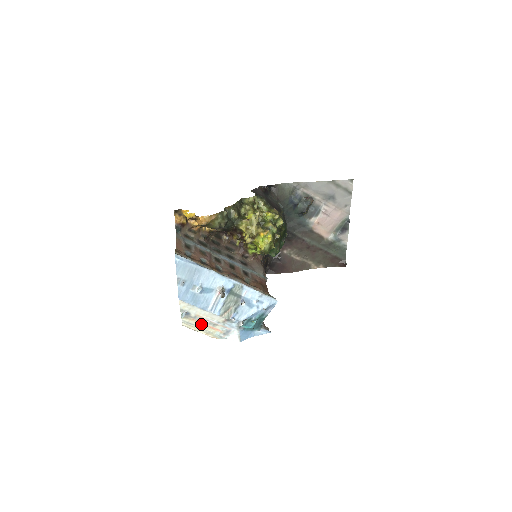
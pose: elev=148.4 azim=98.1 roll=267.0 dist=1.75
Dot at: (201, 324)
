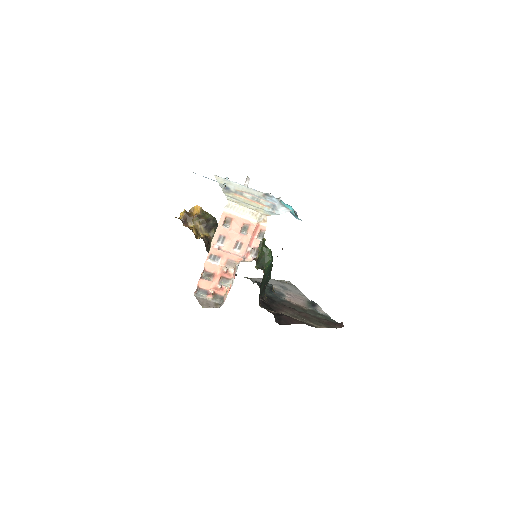
Dot at: (245, 200)
